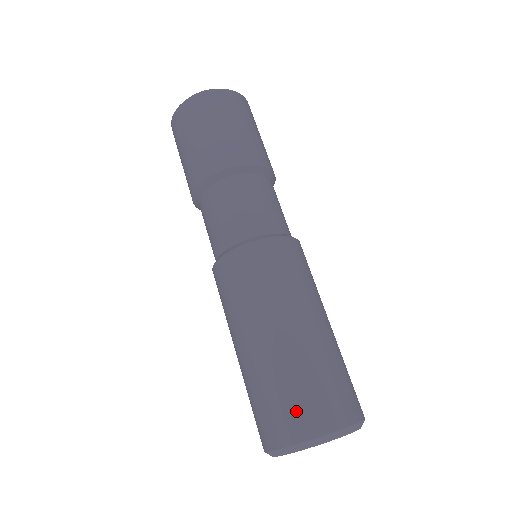
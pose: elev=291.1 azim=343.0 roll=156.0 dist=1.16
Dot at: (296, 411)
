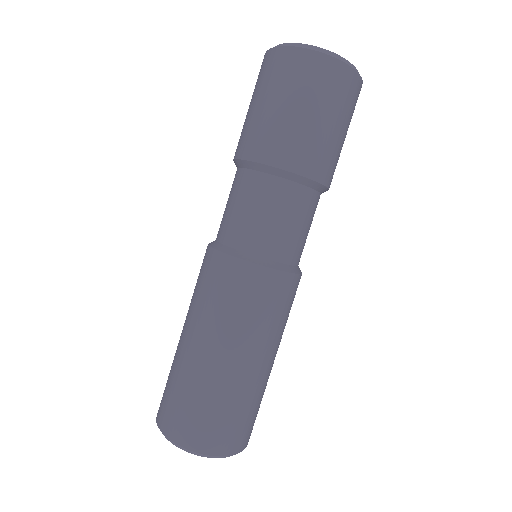
Dot at: (163, 397)
